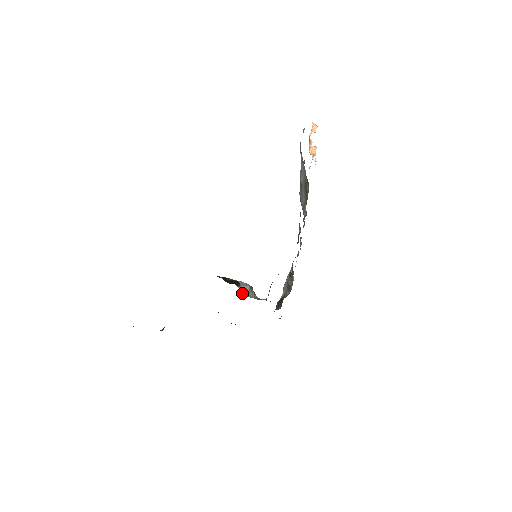
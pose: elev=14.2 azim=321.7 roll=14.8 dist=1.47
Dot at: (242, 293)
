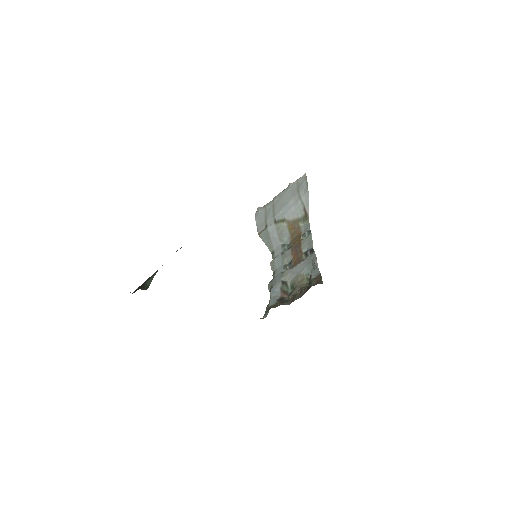
Dot at: occluded
